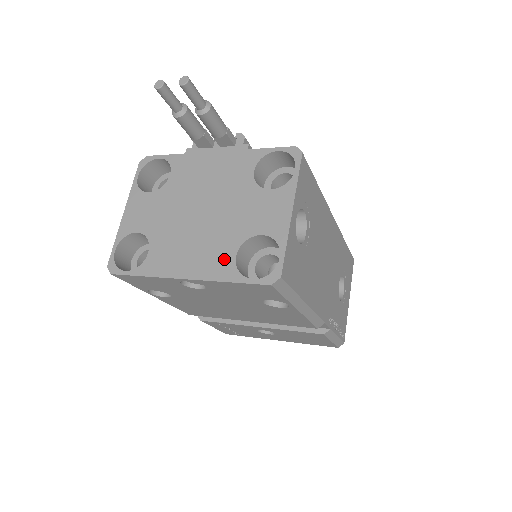
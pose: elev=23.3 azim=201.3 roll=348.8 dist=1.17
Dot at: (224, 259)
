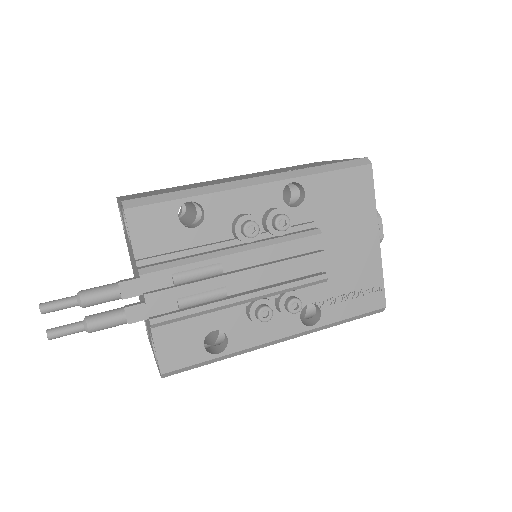
Dot at: (140, 301)
